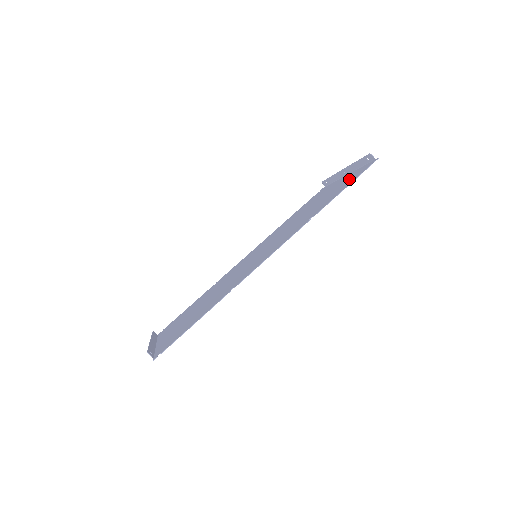
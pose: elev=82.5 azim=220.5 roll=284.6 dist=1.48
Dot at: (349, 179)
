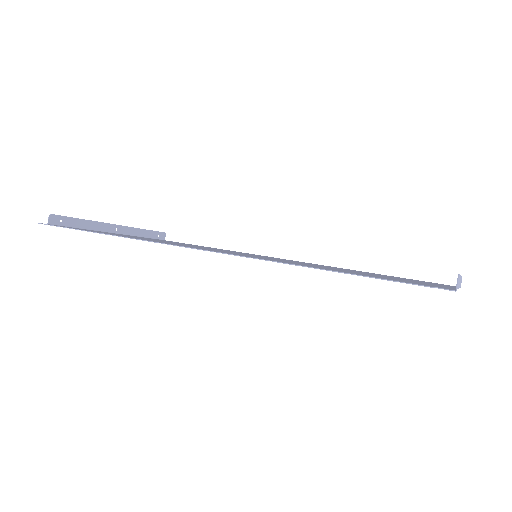
Dot at: occluded
